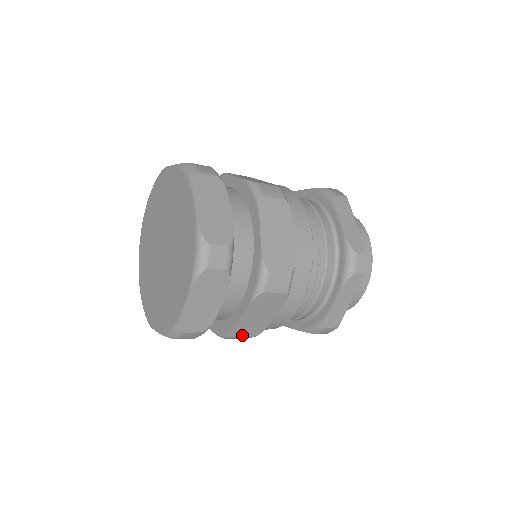
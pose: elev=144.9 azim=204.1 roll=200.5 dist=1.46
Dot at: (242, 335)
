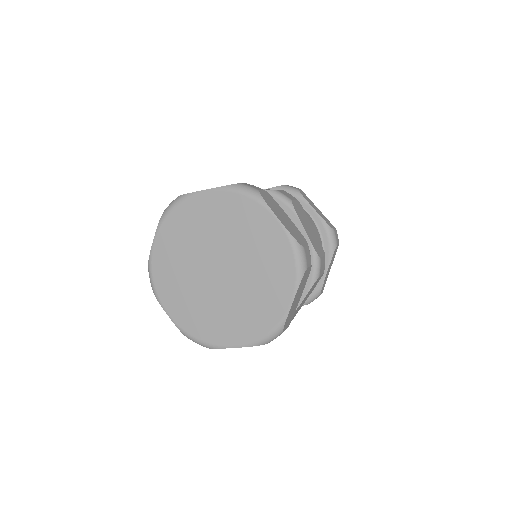
Dot at: occluded
